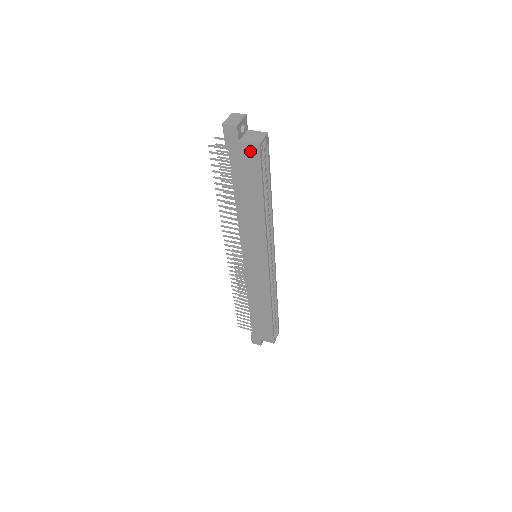
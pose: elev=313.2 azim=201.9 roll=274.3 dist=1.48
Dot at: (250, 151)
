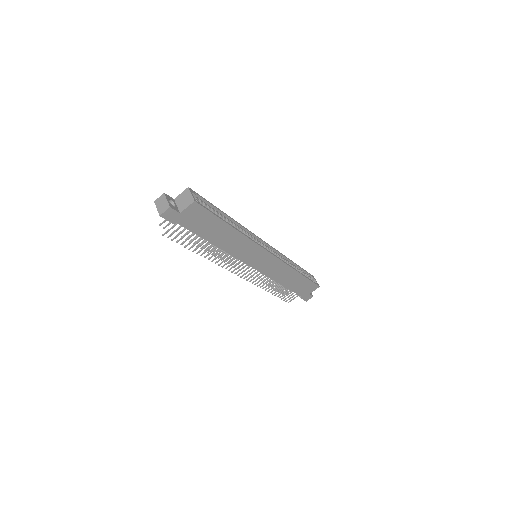
Dot at: (192, 210)
